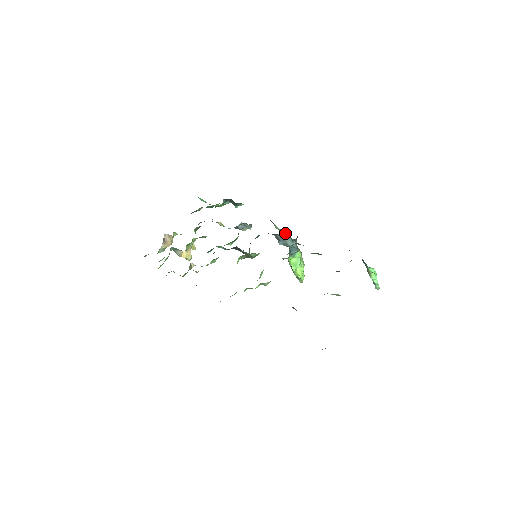
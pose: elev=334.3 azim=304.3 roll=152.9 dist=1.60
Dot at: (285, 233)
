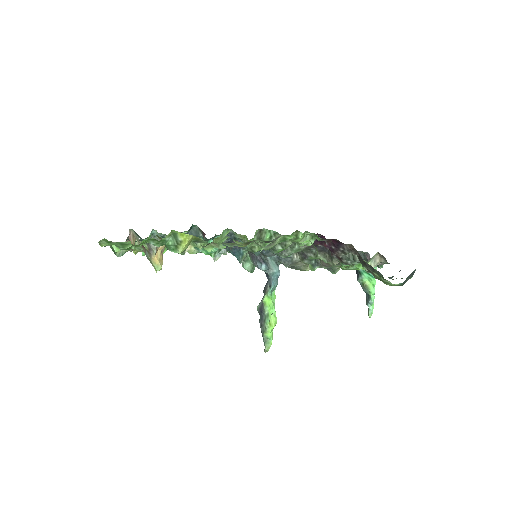
Dot at: (267, 257)
